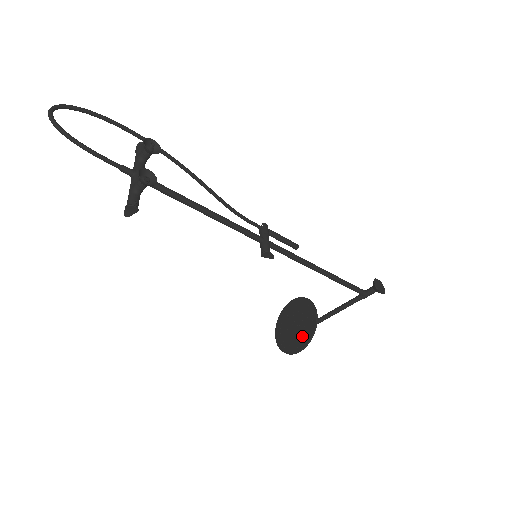
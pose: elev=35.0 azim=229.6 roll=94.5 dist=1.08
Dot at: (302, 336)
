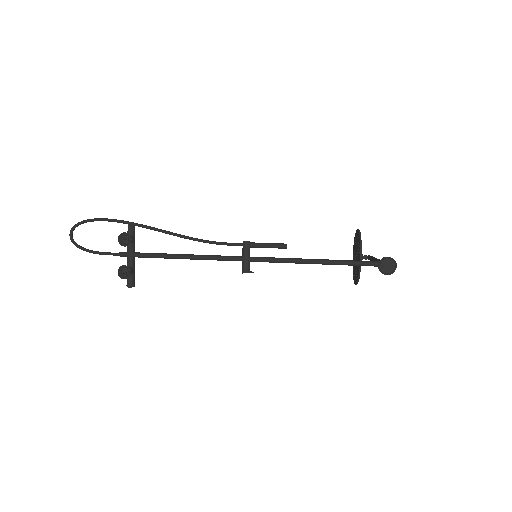
Dot at: (356, 273)
